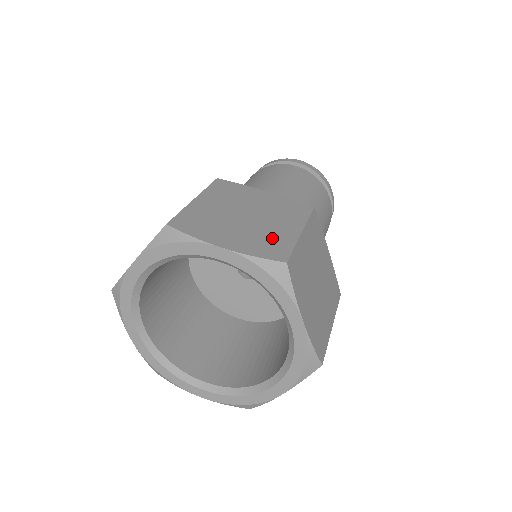
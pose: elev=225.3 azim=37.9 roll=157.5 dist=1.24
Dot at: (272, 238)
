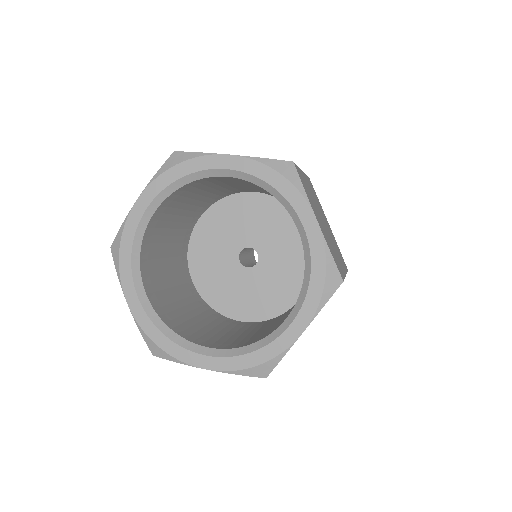
Dot at: occluded
